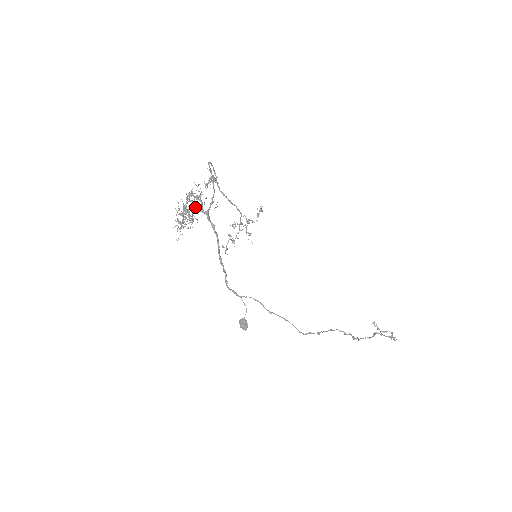
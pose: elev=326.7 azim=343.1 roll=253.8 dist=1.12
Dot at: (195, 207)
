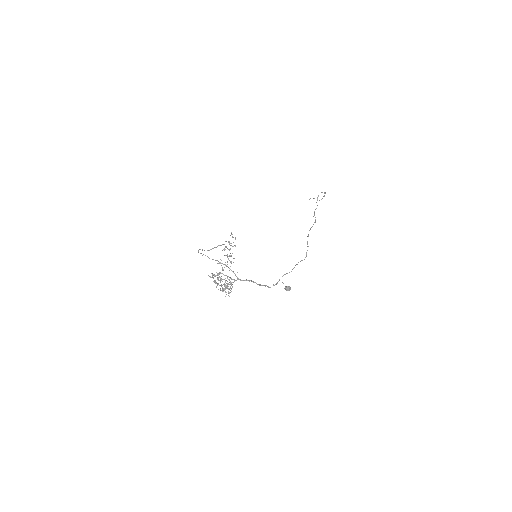
Dot at: occluded
